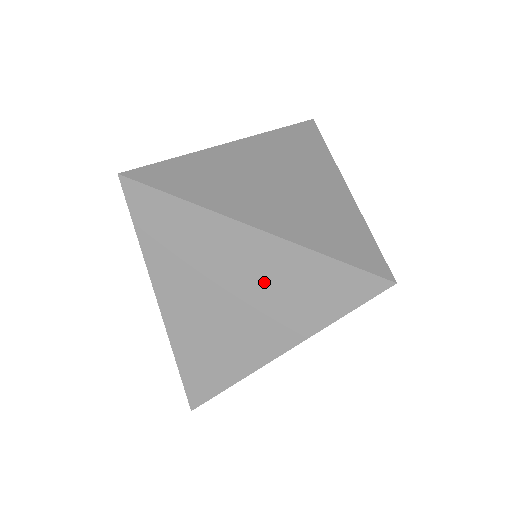
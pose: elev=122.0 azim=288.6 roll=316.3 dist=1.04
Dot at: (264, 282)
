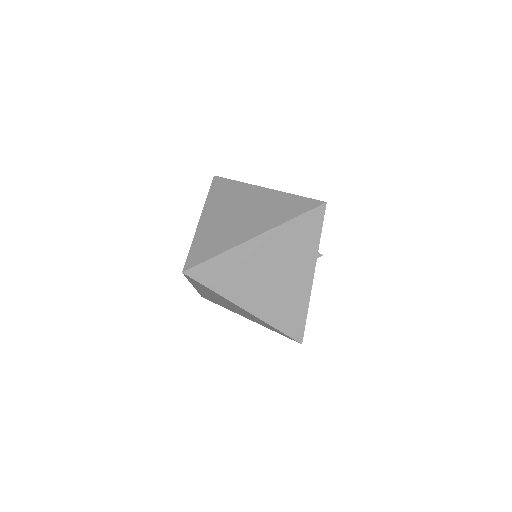
Dot at: (246, 314)
